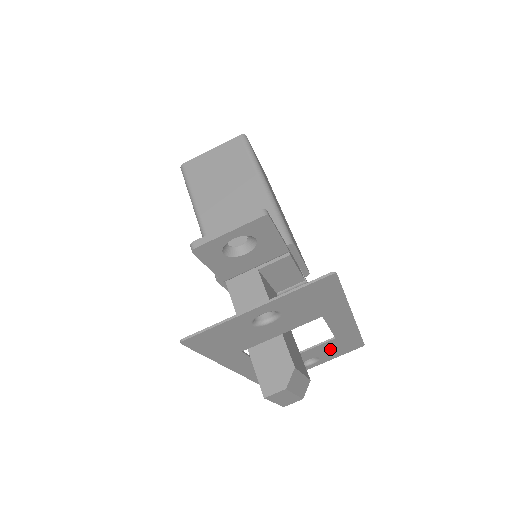
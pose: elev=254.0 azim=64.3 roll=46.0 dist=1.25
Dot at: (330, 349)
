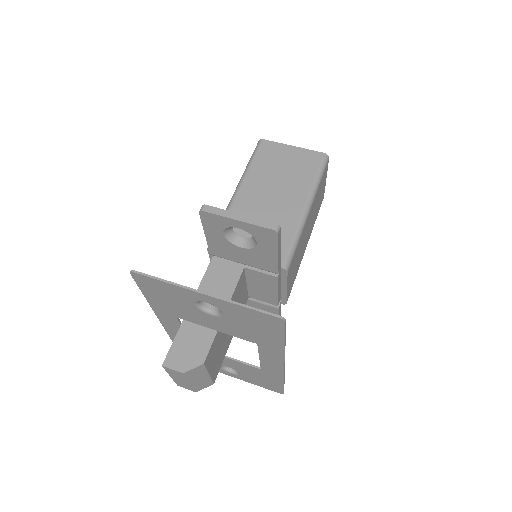
Dot at: (252, 374)
